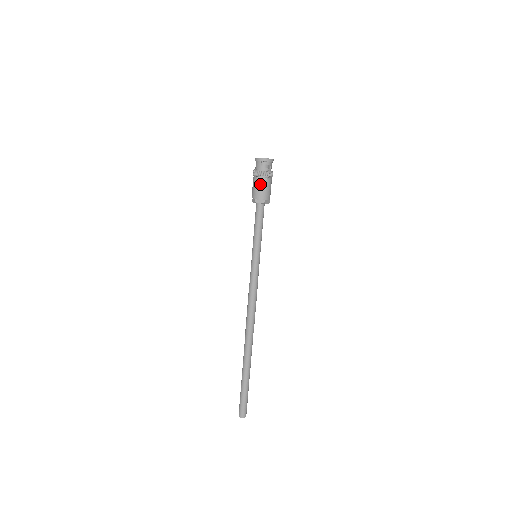
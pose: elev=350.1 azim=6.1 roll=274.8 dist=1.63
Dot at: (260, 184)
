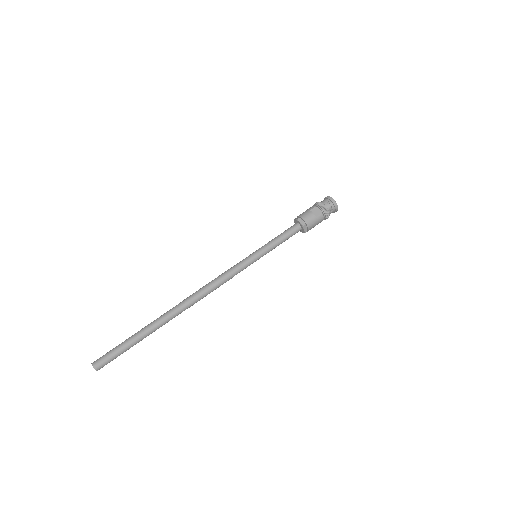
Dot at: (314, 212)
